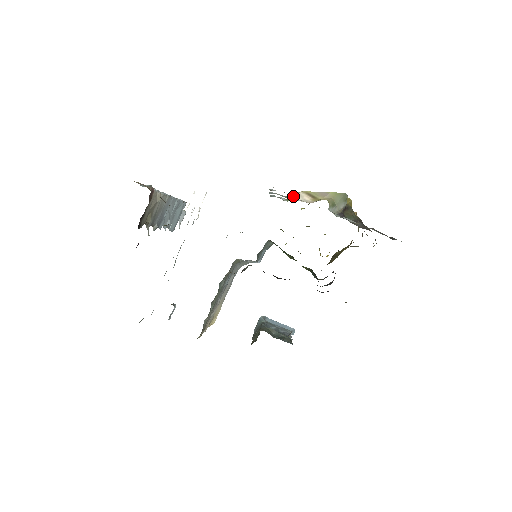
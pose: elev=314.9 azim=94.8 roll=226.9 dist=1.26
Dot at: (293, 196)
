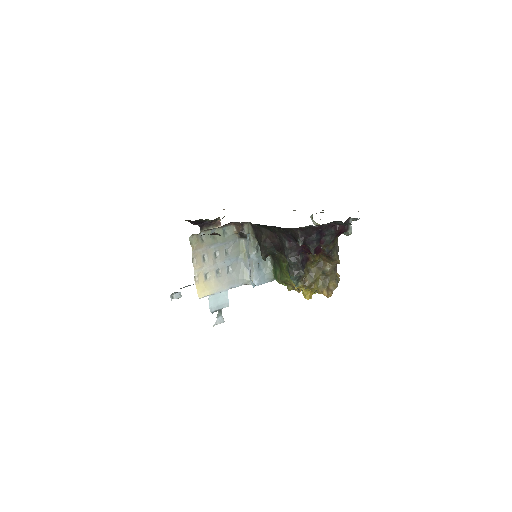
Dot at: occluded
